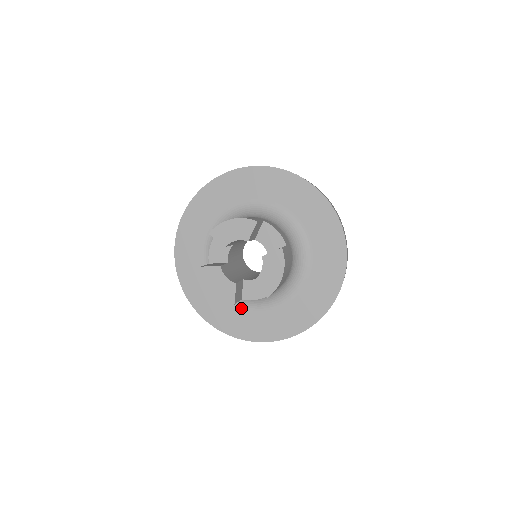
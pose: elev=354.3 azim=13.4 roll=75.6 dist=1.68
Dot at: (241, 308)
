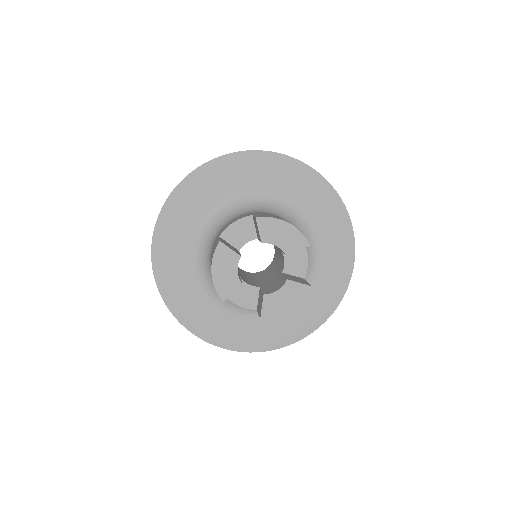
Dot at: (200, 290)
